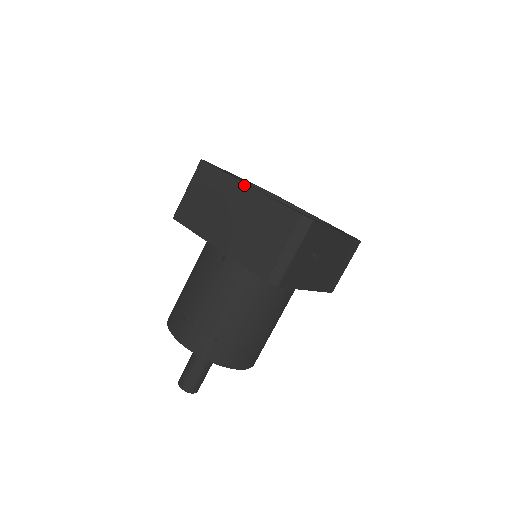
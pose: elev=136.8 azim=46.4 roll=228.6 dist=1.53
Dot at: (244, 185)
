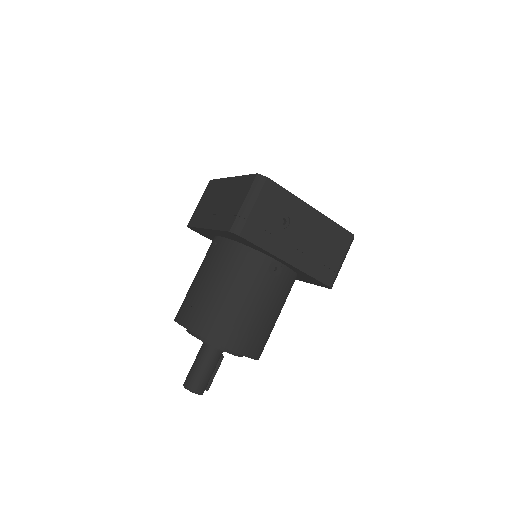
Dot at: (229, 178)
